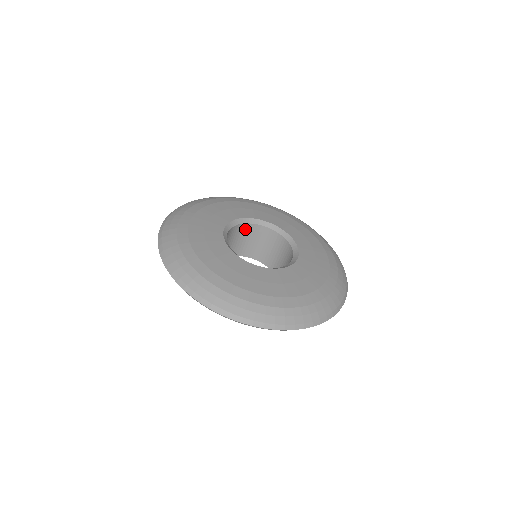
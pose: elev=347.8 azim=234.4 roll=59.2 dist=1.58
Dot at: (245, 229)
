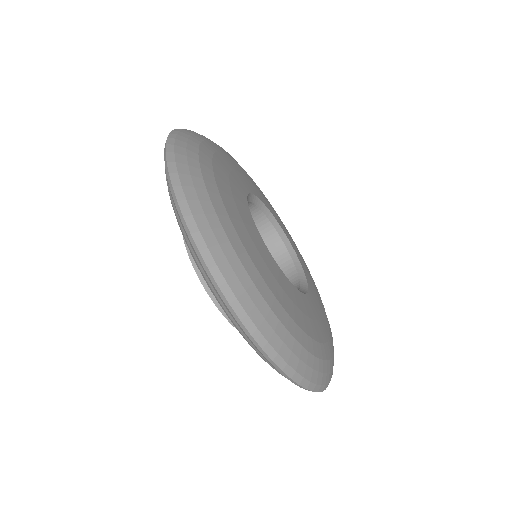
Dot at: occluded
